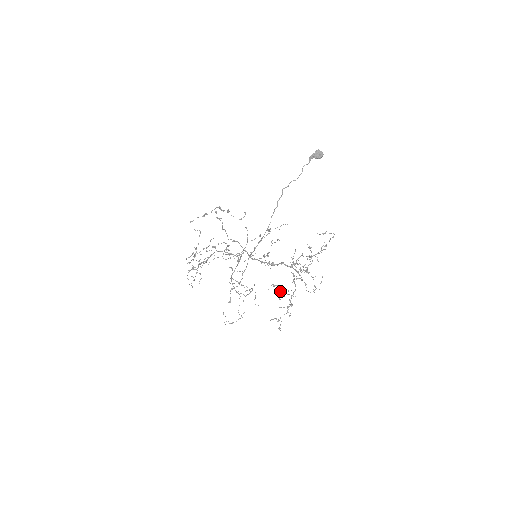
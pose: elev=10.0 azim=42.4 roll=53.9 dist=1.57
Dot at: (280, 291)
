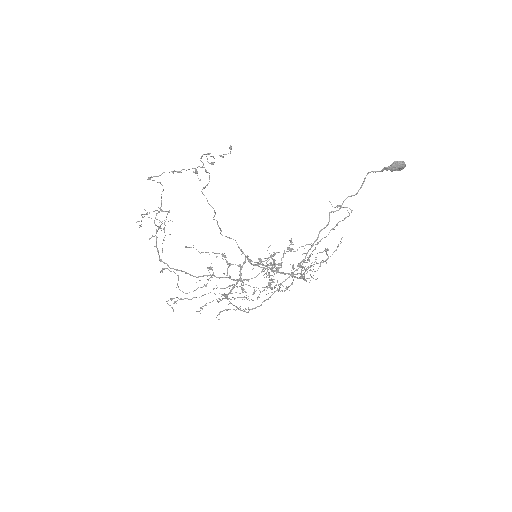
Dot at: (269, 274)
